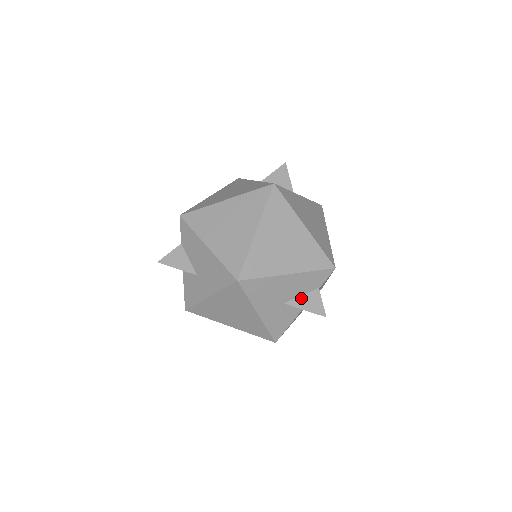
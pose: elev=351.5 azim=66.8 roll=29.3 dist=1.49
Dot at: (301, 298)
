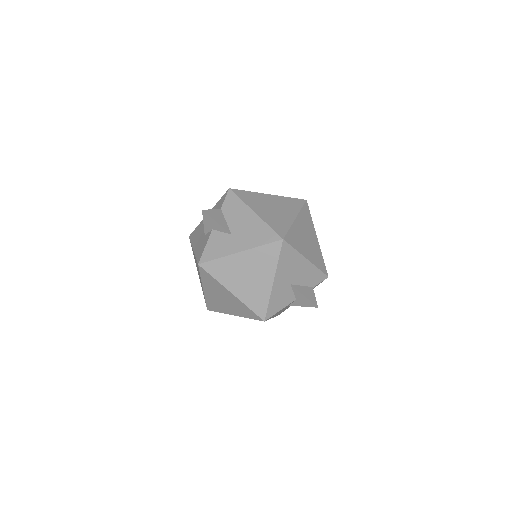
Dot at: (302, 287)
